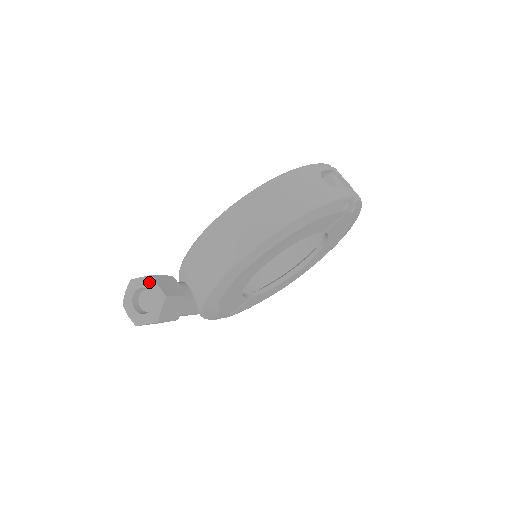
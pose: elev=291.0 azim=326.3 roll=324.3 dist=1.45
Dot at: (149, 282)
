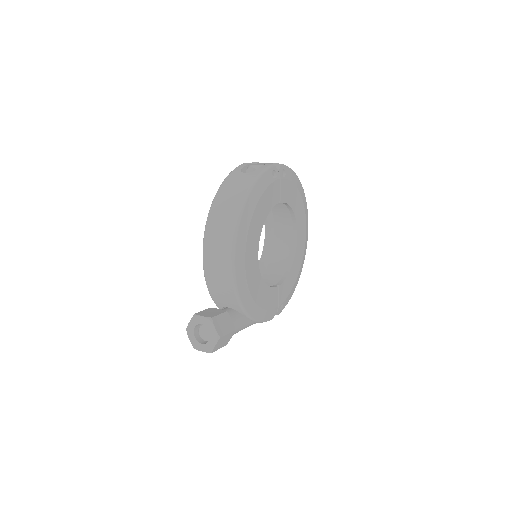
Dot at: (196, 320)
